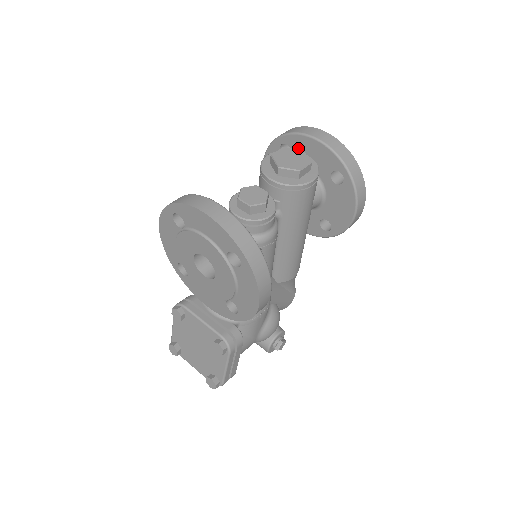
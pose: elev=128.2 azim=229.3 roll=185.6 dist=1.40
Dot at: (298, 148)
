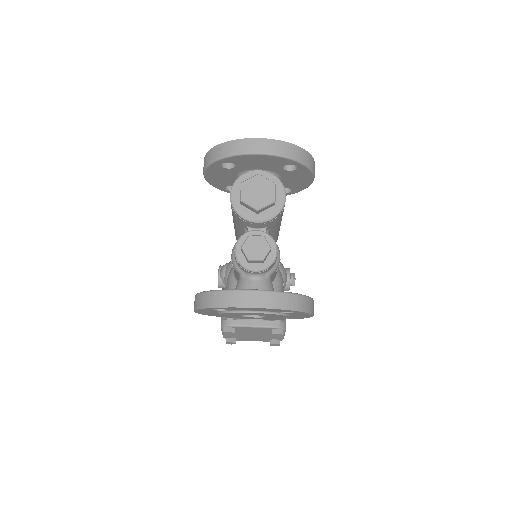
Dot at: (242, 162)
